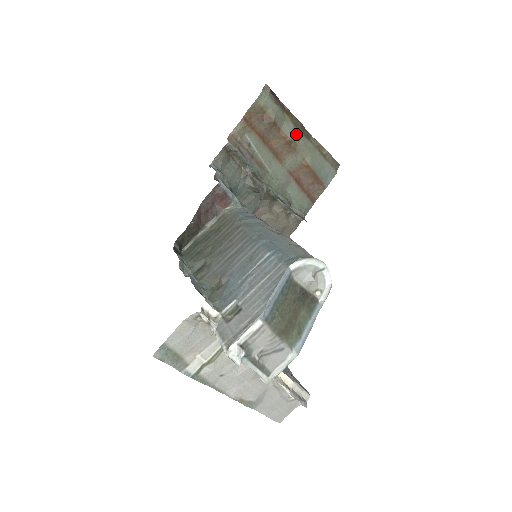
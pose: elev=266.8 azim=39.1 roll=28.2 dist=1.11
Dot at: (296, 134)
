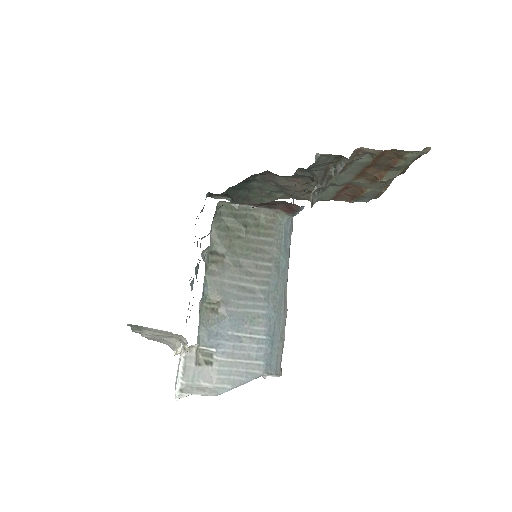
Dot at: (389, 180)
